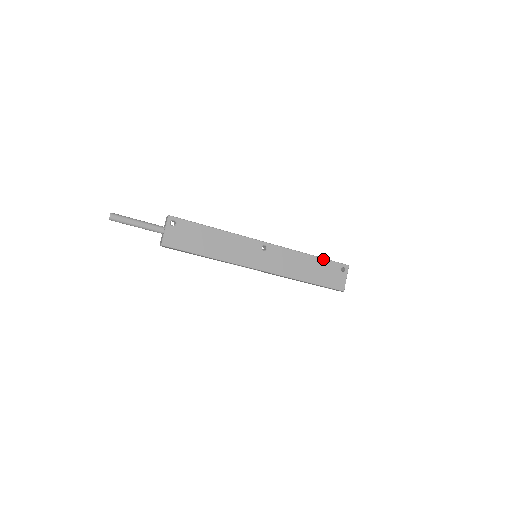
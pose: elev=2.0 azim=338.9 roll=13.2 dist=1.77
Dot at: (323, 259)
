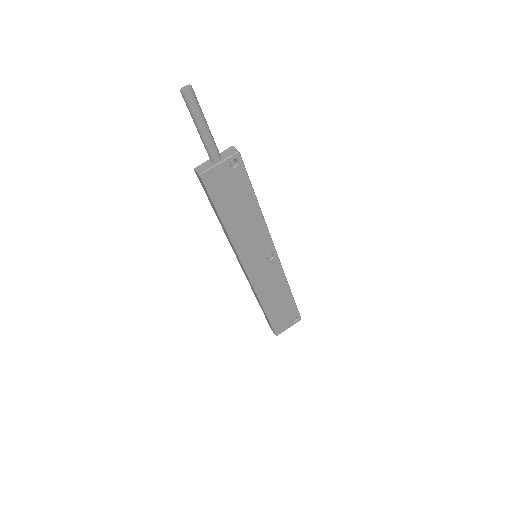
Dot at: (294, 301)
